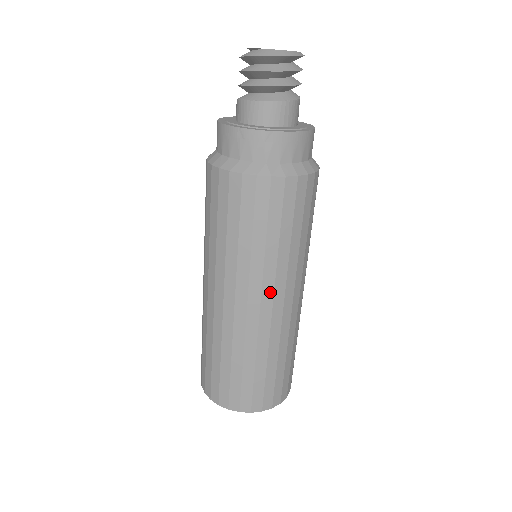
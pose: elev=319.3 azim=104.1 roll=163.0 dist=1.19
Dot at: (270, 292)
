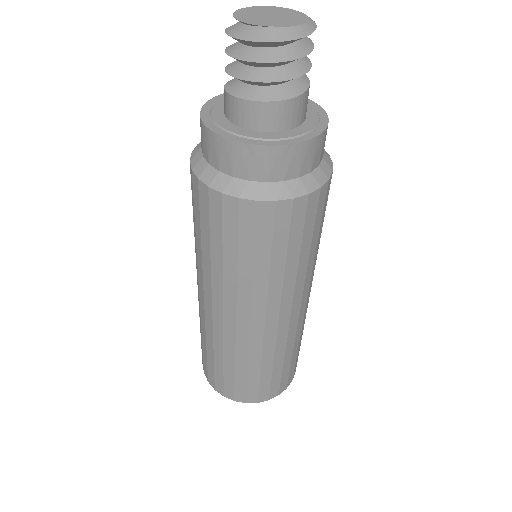
Dot at: (288, 305)
